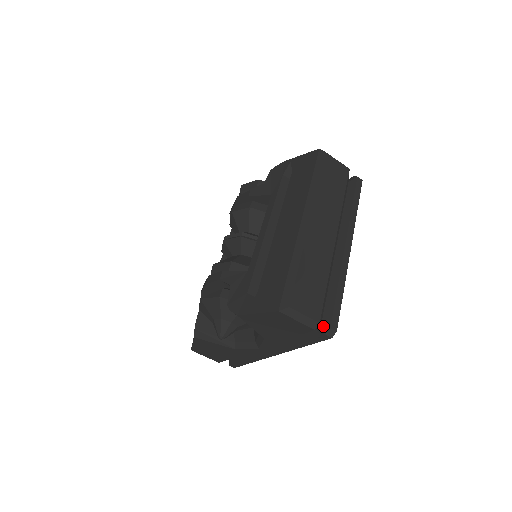
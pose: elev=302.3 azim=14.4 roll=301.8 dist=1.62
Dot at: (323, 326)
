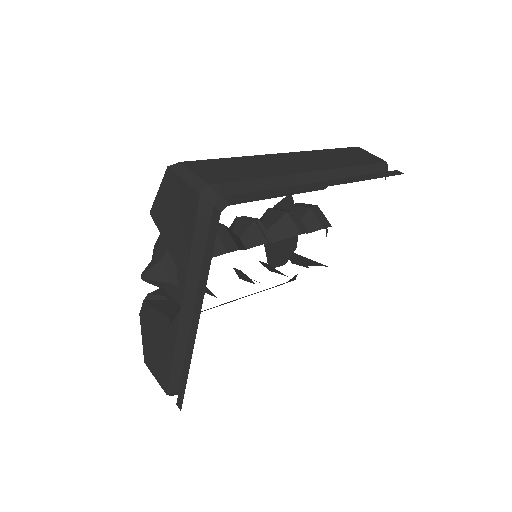
Dot at: occluded
